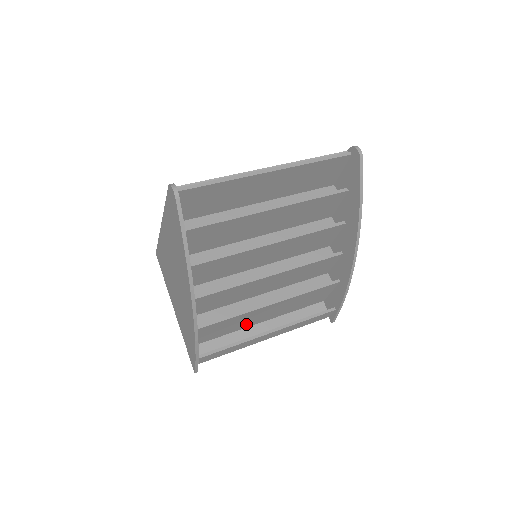
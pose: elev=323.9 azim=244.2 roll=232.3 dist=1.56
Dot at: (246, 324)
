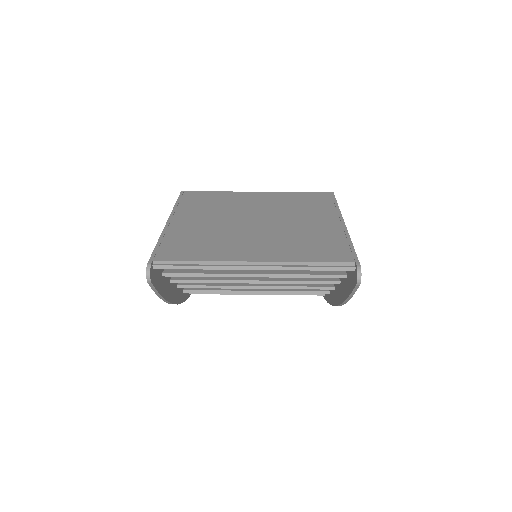
Dot at: occluded
